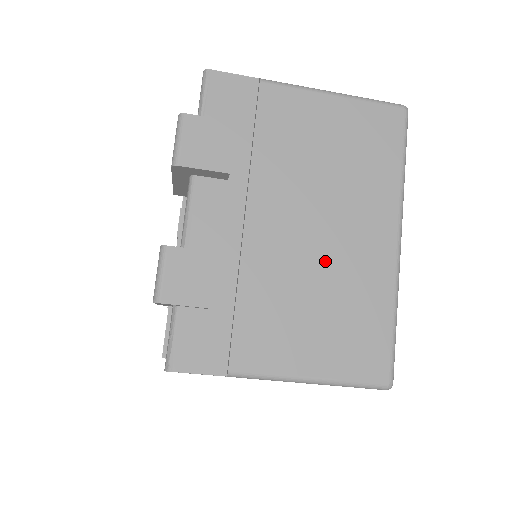
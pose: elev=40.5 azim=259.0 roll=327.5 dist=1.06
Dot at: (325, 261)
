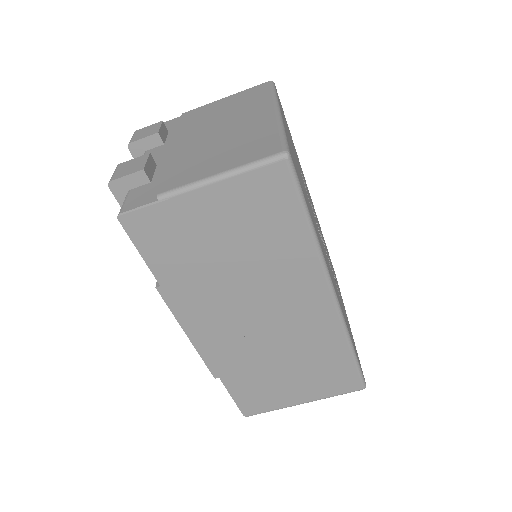
Dot at: (224, 136)
